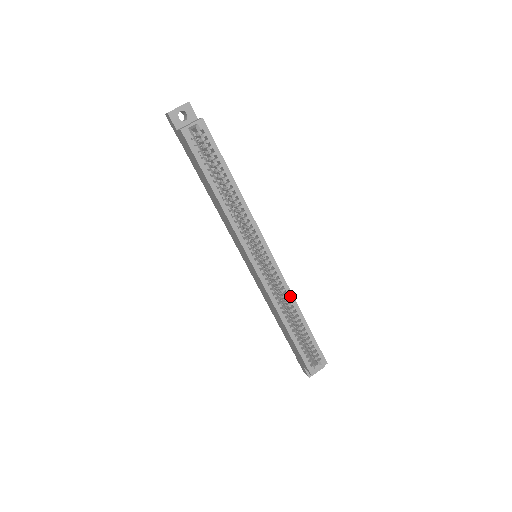
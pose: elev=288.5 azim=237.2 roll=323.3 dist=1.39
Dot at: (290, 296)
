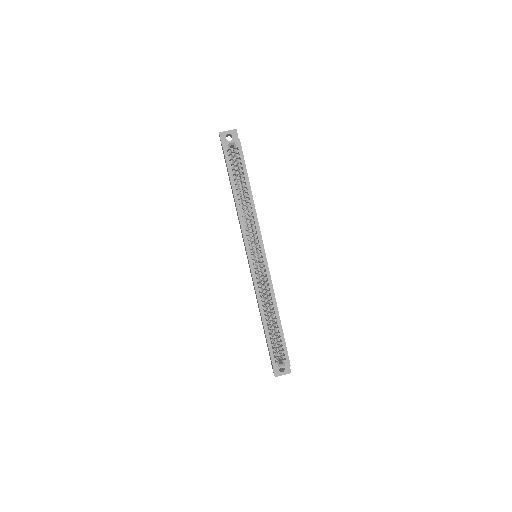
Dot at: (272, 294)
